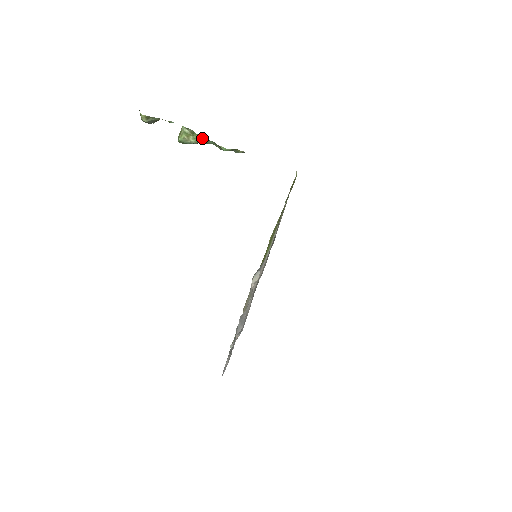
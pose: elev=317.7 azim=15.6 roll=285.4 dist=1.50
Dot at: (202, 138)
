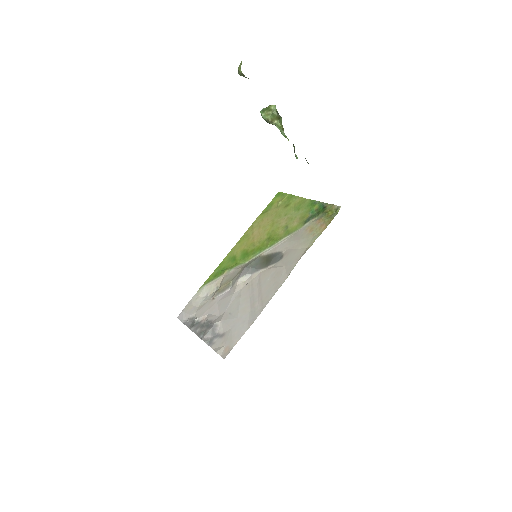
Dot at: occluded
